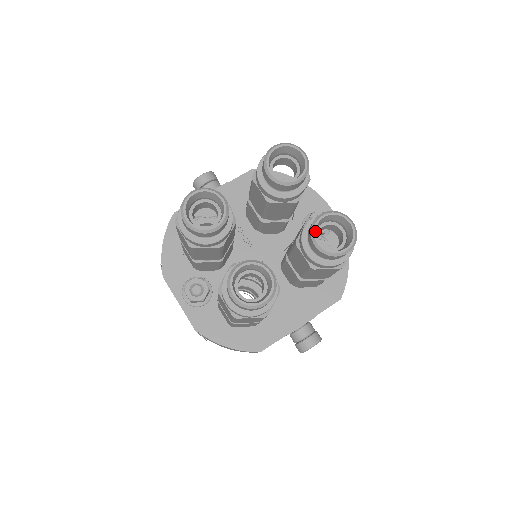
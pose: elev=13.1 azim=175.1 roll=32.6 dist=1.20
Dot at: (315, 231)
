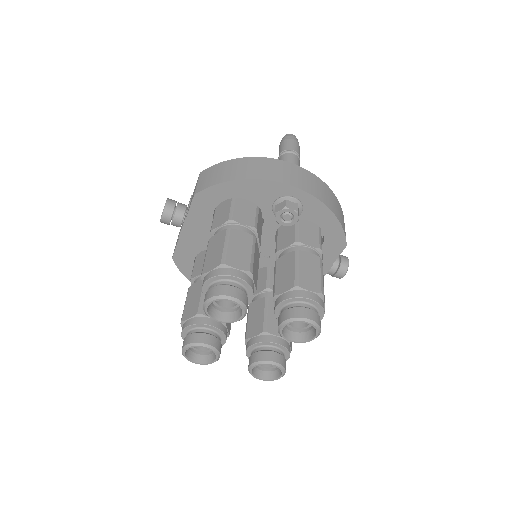
Dot at: (284, 337)
